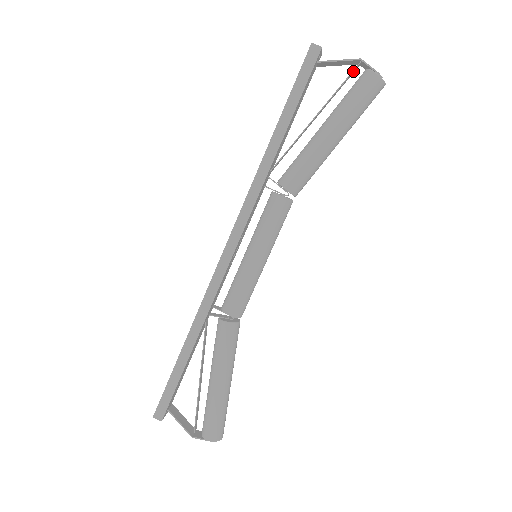
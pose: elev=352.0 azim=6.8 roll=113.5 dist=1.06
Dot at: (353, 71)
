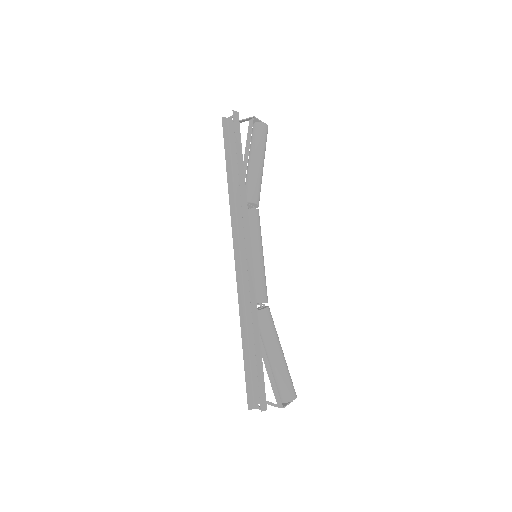
Dot at: (252, 124)
